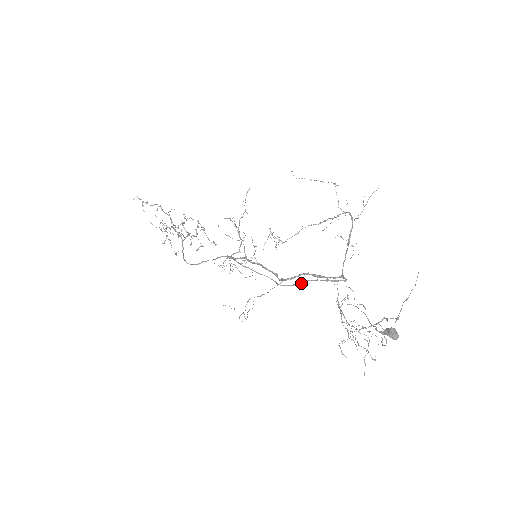
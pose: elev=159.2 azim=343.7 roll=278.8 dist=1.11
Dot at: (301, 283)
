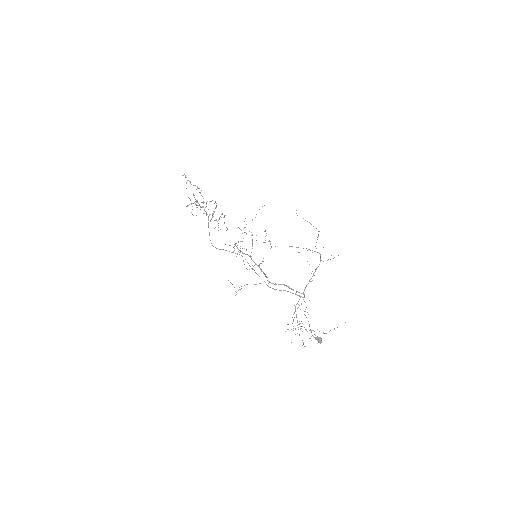
Dot at: (280, 290)
